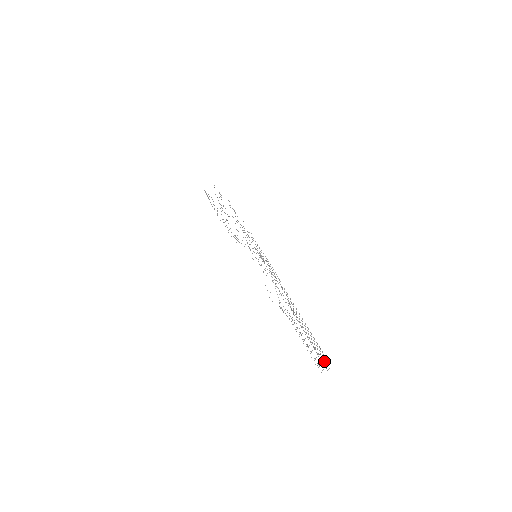
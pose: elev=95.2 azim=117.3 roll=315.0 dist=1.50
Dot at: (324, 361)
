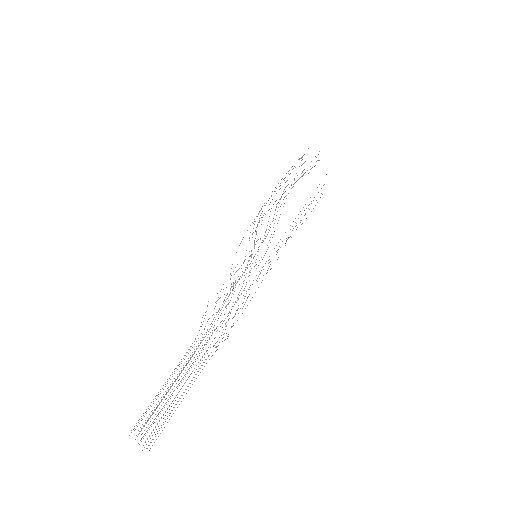
Dot at: occluded
